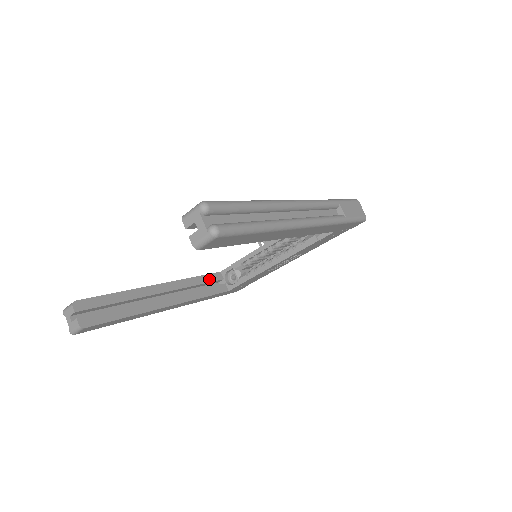
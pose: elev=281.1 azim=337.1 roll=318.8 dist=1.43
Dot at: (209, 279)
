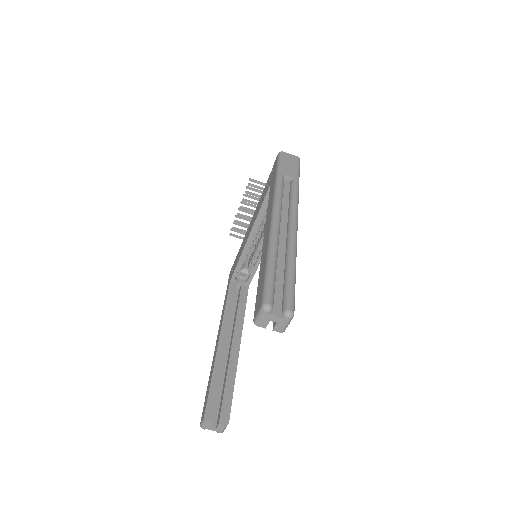
Dot at: (232, 295)
